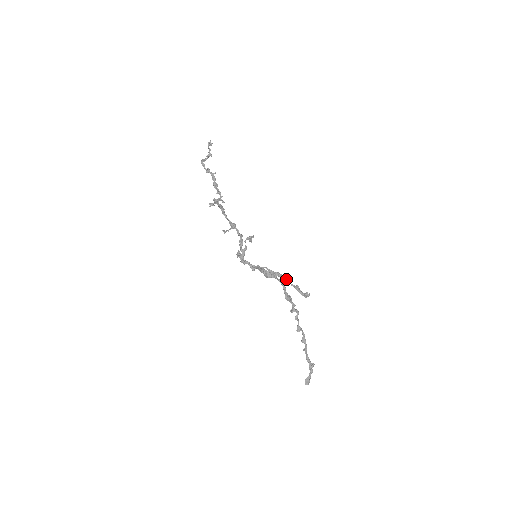
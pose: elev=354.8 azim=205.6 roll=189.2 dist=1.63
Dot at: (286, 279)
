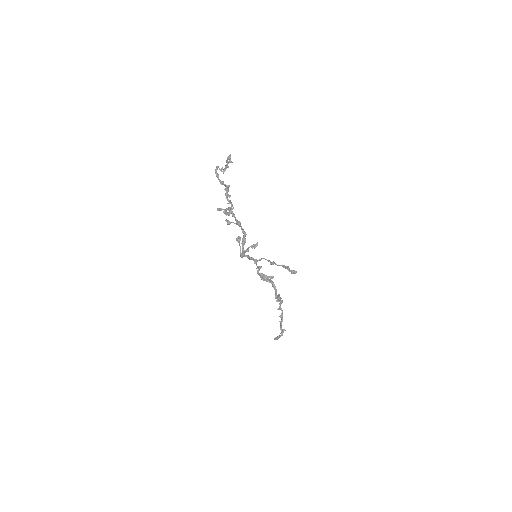
Dot at: (279, 265)
